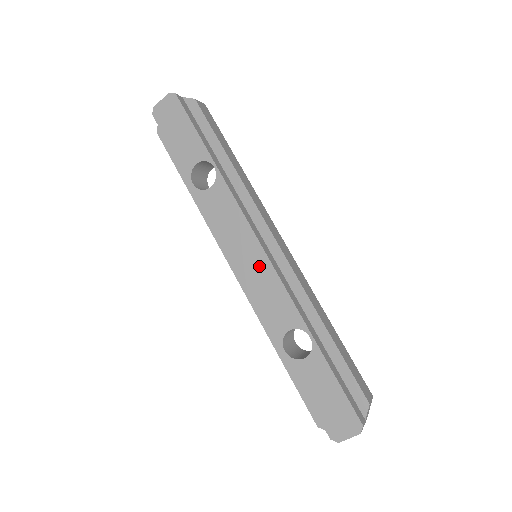
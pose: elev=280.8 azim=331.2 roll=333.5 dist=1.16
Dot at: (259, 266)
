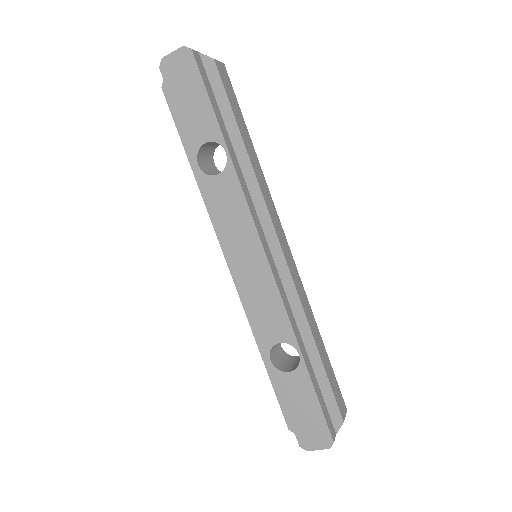
Dot at: (259, 273)
